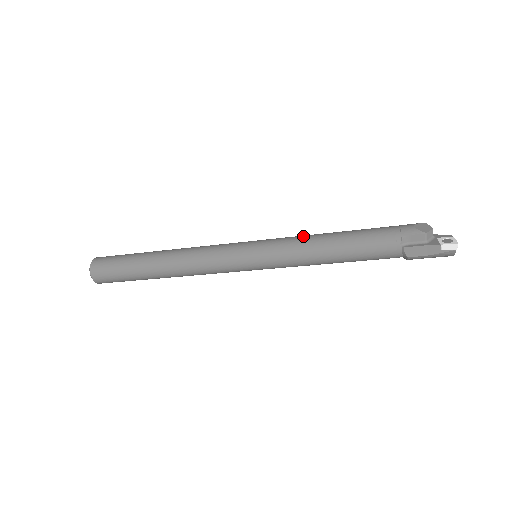
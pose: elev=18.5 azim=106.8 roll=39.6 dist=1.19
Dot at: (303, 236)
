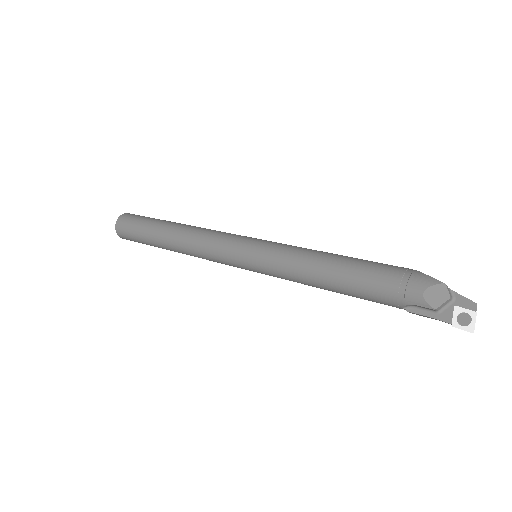
Dot at: (296, 261)
